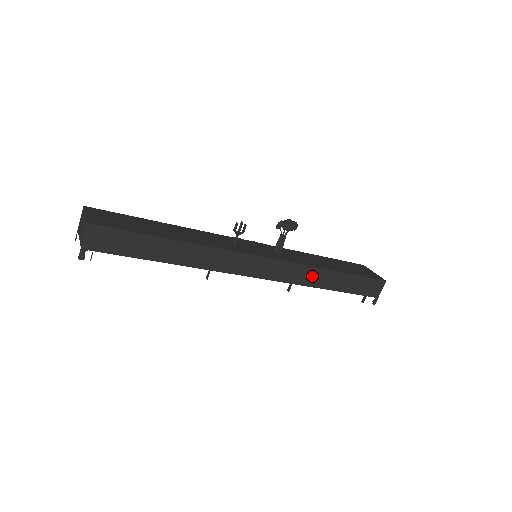
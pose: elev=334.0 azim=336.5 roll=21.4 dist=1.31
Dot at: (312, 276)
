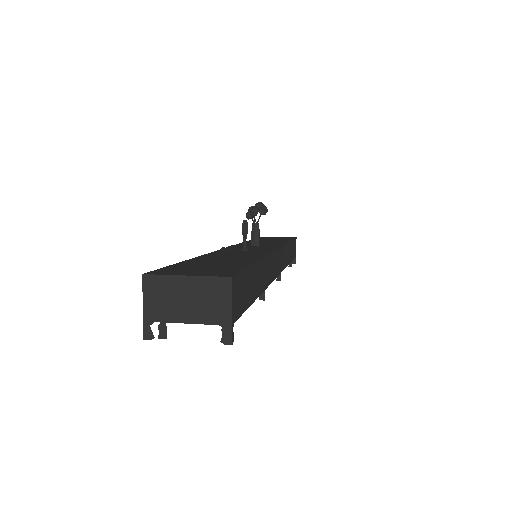
Dot at: (286, 254)
